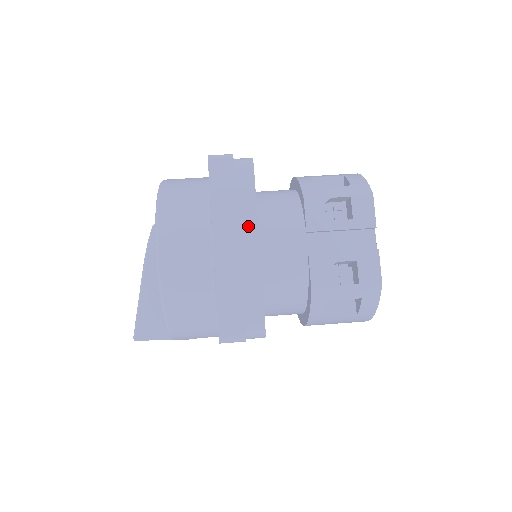
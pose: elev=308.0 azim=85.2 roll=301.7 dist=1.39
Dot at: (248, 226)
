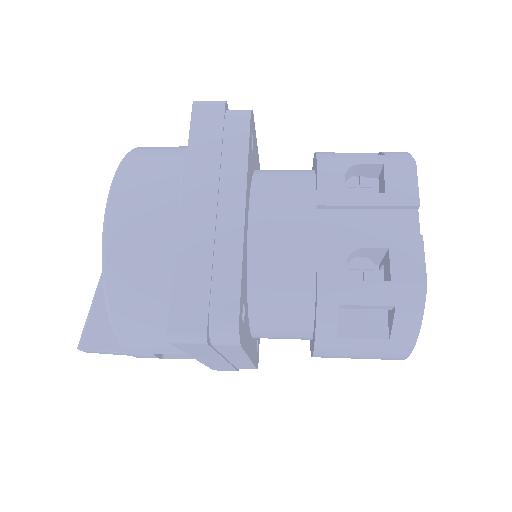
Dot at: (233, 185)
